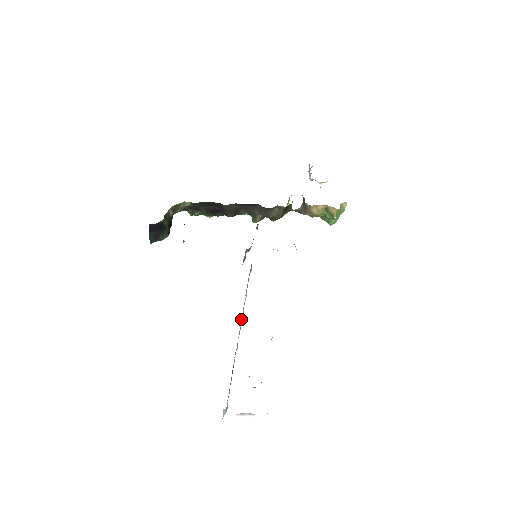
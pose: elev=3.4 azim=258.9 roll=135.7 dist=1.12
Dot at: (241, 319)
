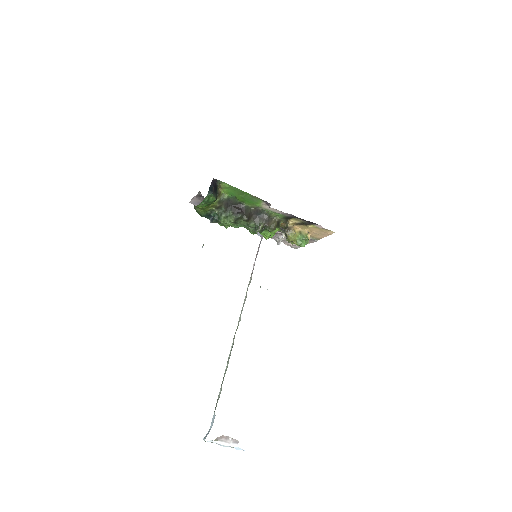
Dot at: (248, 285)
